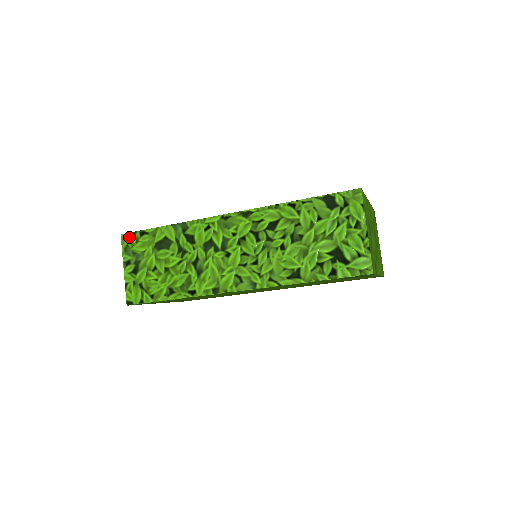
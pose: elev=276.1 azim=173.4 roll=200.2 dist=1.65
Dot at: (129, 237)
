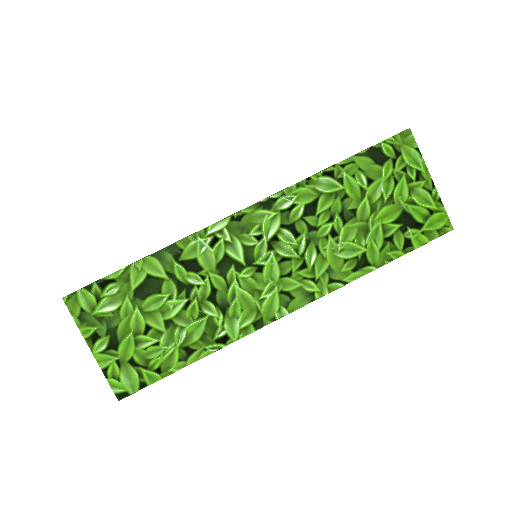
Dot at: (80, 297)
